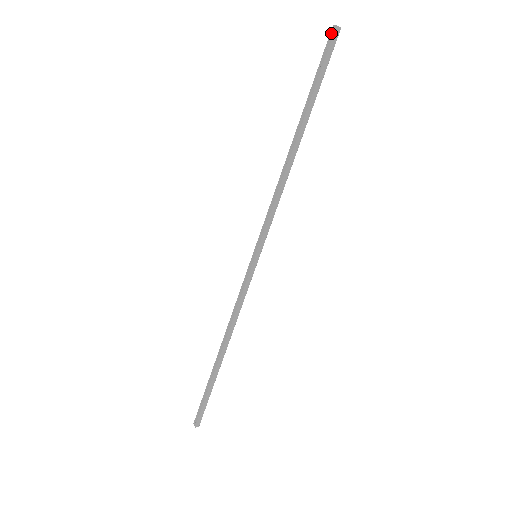
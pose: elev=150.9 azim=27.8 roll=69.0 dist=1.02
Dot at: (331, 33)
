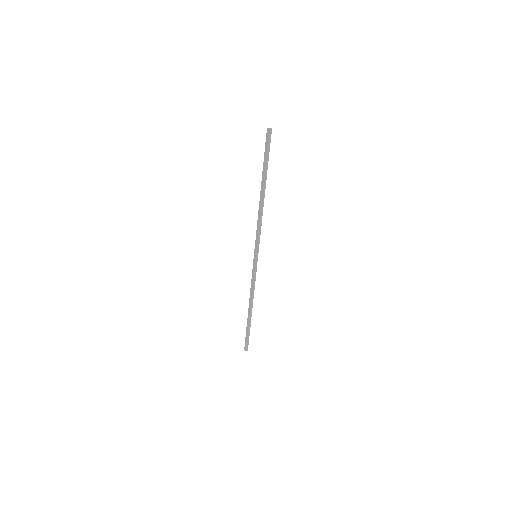
Dot at: (267, 133)
